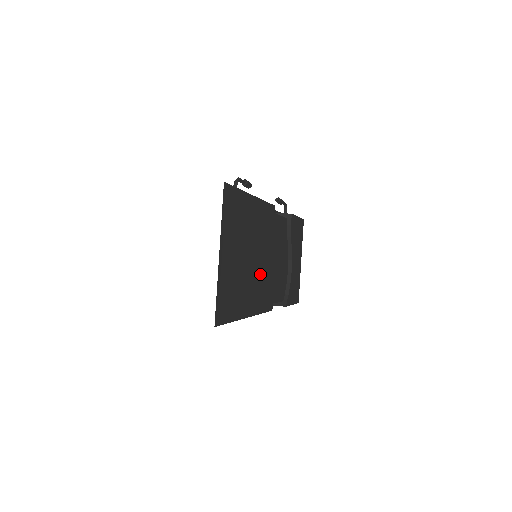
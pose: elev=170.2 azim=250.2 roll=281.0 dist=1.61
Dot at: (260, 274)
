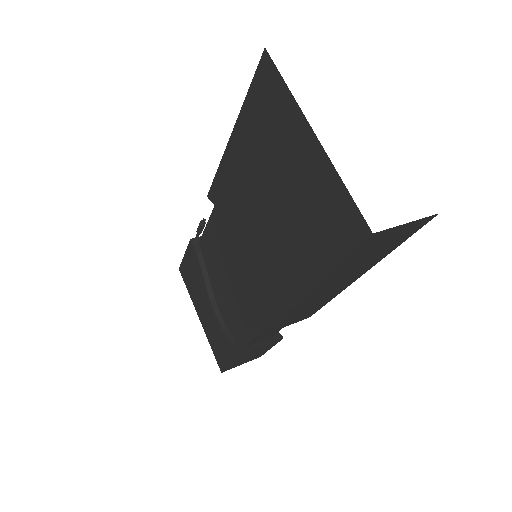
Dot at: occluded
